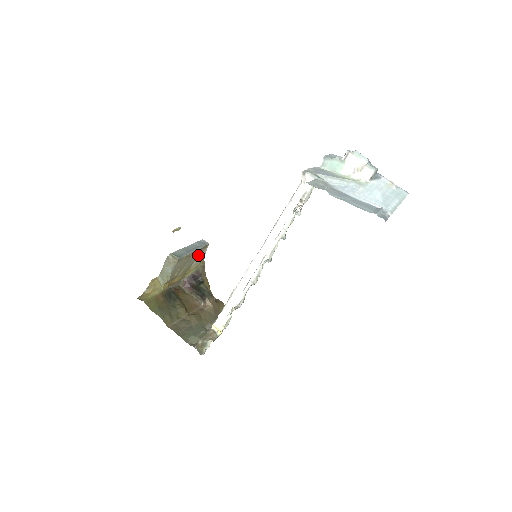
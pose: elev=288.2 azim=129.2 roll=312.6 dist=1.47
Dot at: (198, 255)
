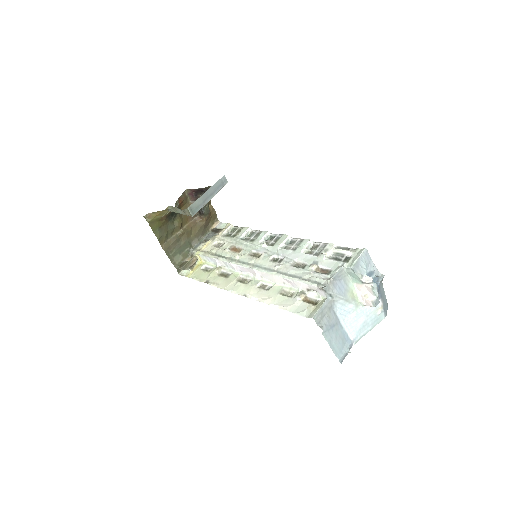
Dot at: occluded
